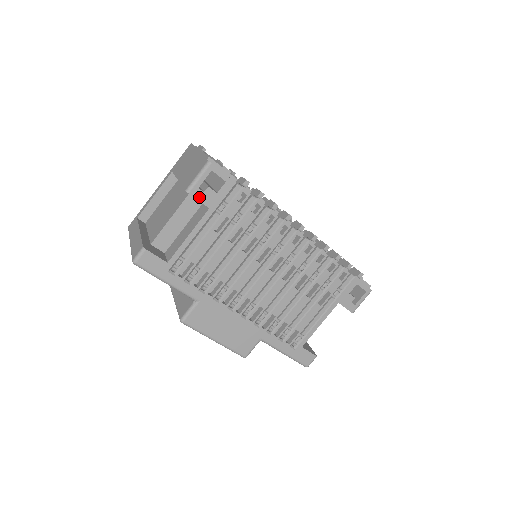
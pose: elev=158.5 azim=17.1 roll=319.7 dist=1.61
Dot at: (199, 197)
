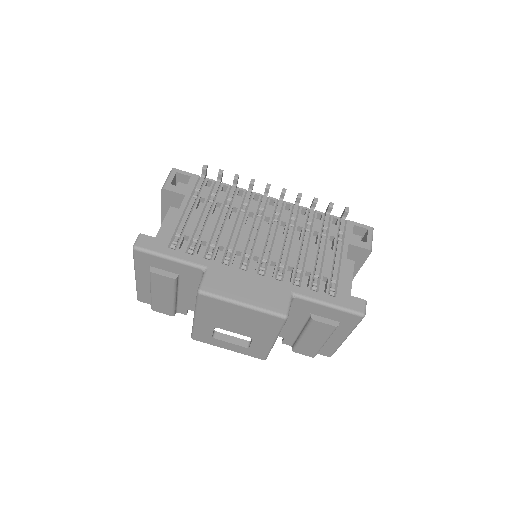
Dot at: (174, 190)
